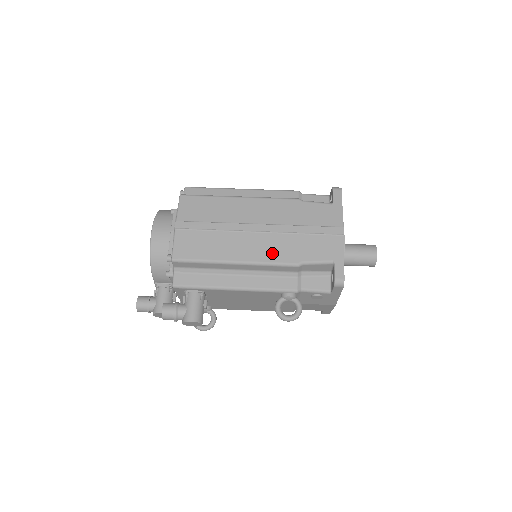
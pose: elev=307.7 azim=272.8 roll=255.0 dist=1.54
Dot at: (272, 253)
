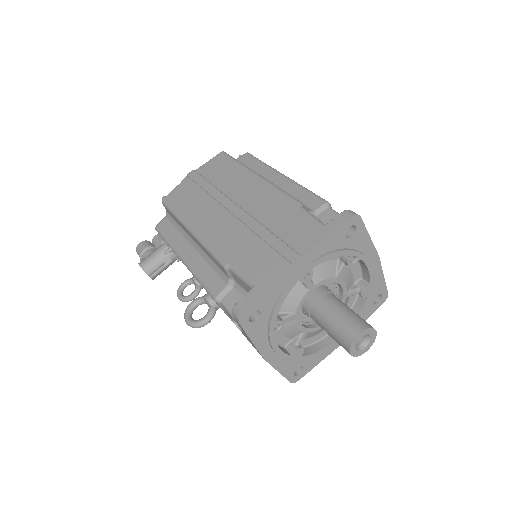
Dot at: (219, 239)
